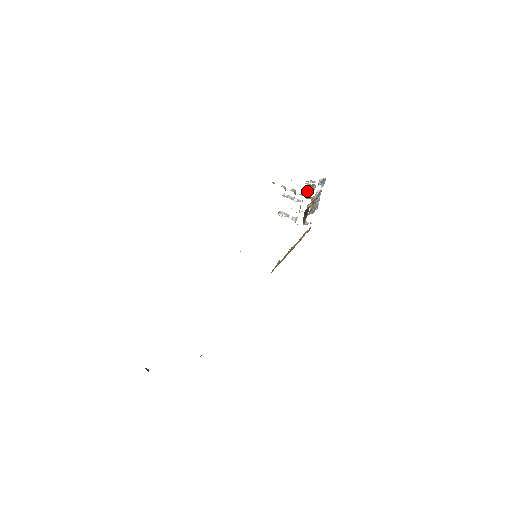
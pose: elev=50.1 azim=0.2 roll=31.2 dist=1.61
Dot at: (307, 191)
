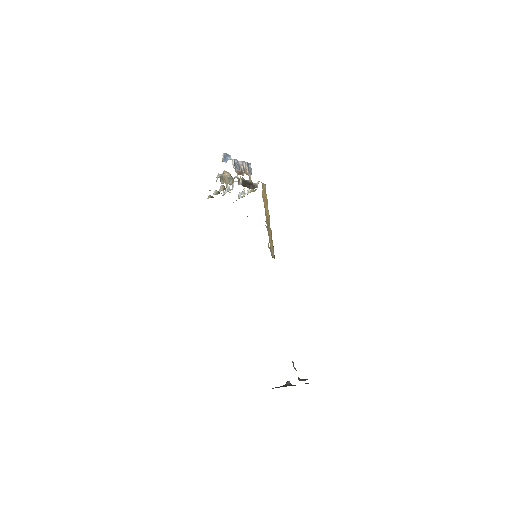
Dot at: (225, 182)
